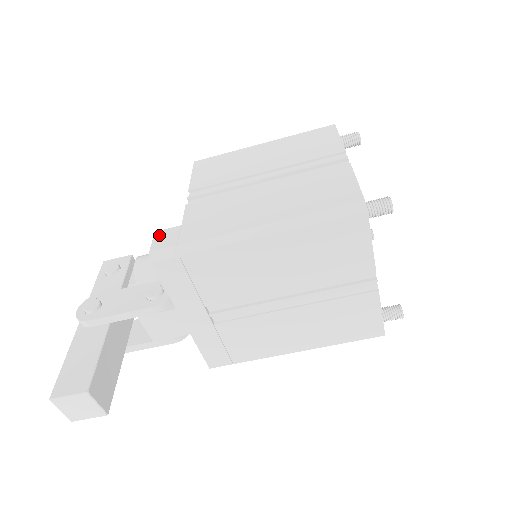
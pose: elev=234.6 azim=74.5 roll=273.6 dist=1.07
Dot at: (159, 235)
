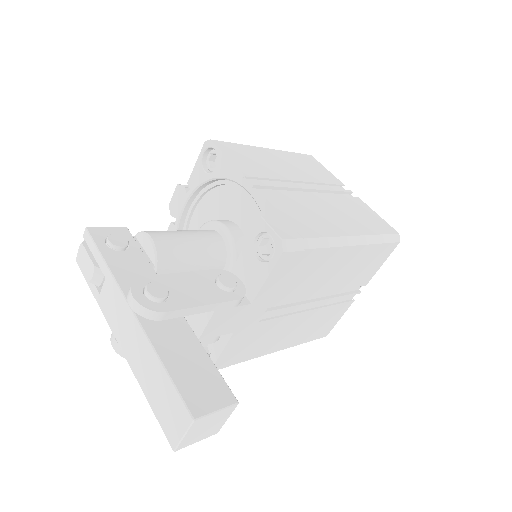
Dot at: (272, 222)
